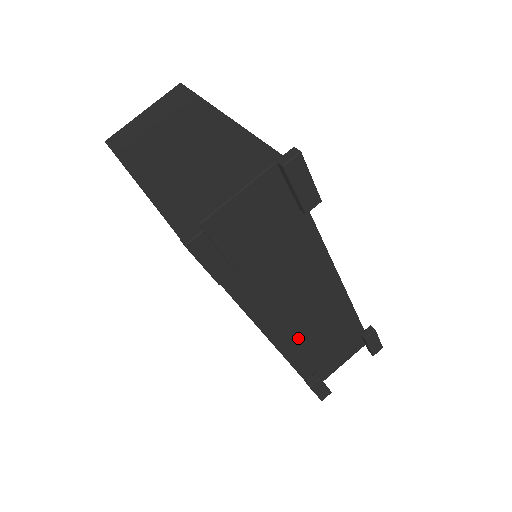
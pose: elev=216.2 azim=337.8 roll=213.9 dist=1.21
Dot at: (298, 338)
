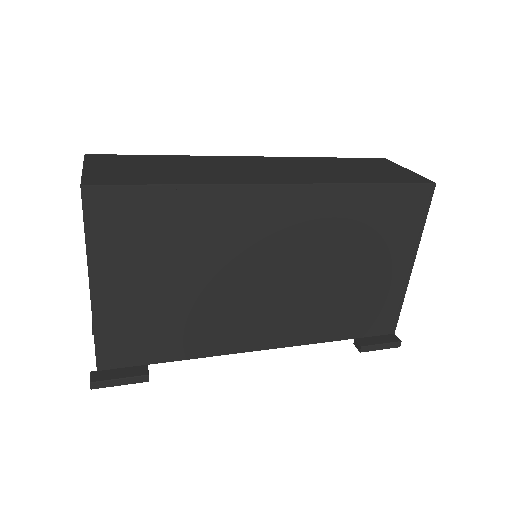
Dot at: occluded
